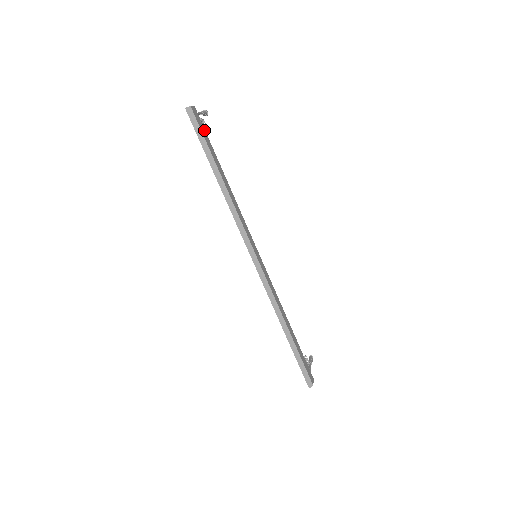
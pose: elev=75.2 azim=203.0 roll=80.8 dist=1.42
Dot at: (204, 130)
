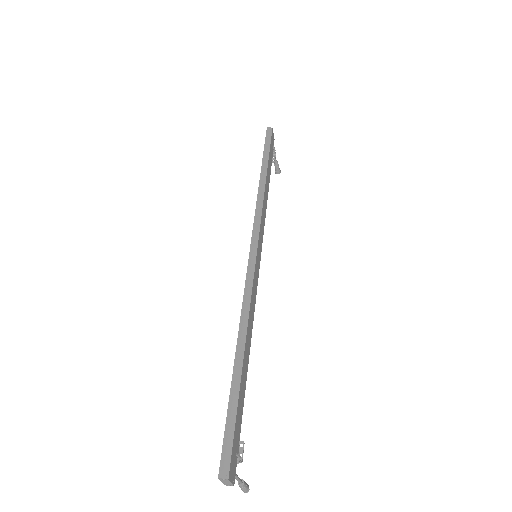
Dot at: (272, 152)
